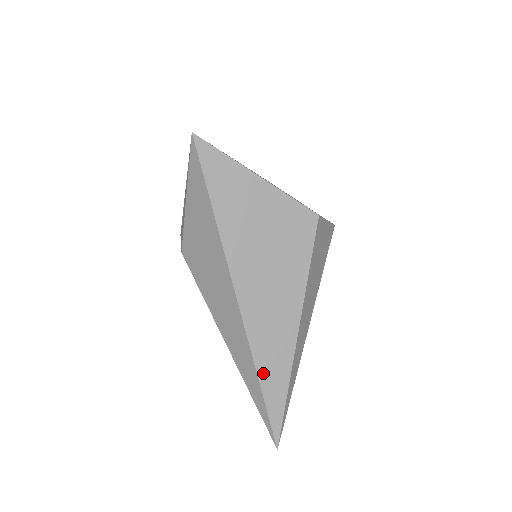
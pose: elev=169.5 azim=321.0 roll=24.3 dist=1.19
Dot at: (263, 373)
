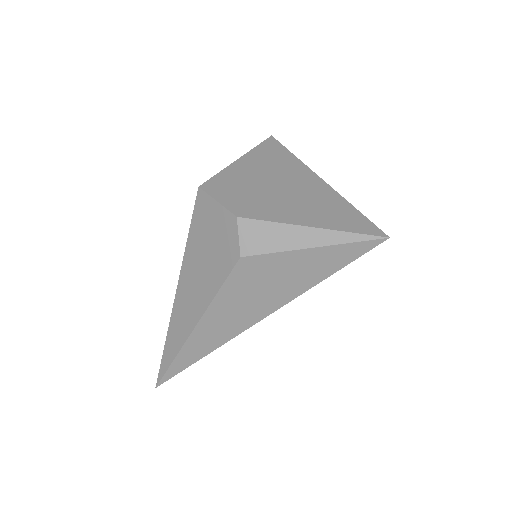
Dot at: (204, 356)
